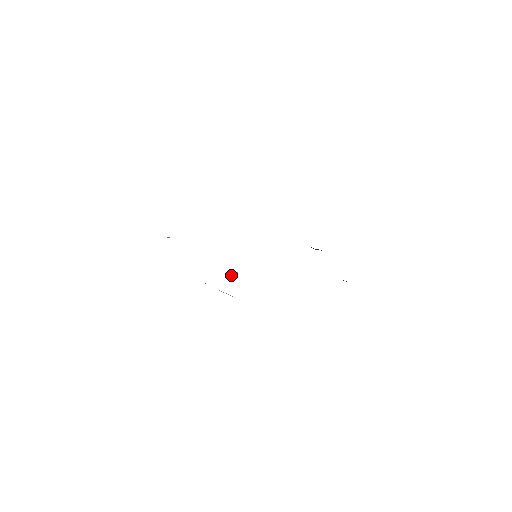
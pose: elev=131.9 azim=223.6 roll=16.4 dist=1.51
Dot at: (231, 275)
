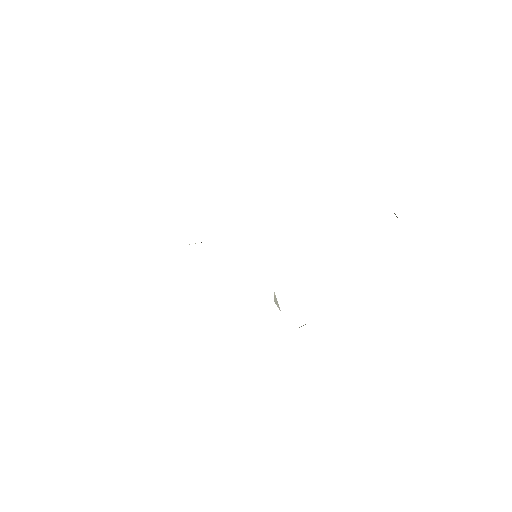
Dot at: (275, 302)
